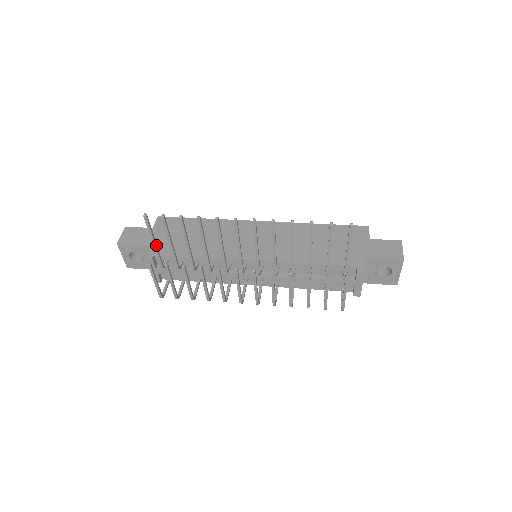
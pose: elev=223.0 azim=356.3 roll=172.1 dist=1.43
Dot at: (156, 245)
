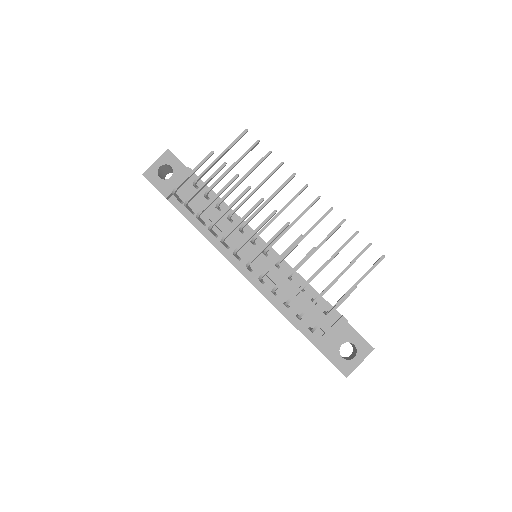
Dot at: (220, 158)
